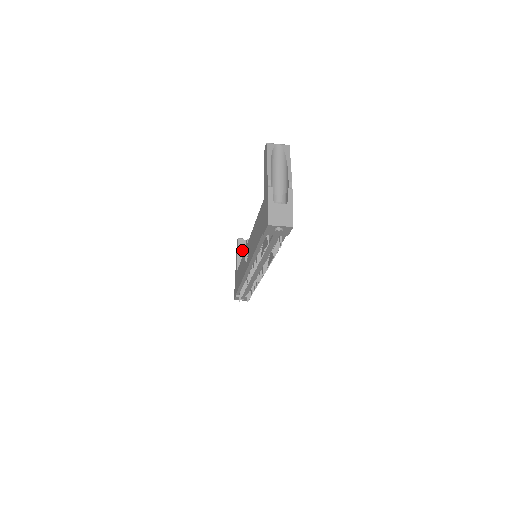
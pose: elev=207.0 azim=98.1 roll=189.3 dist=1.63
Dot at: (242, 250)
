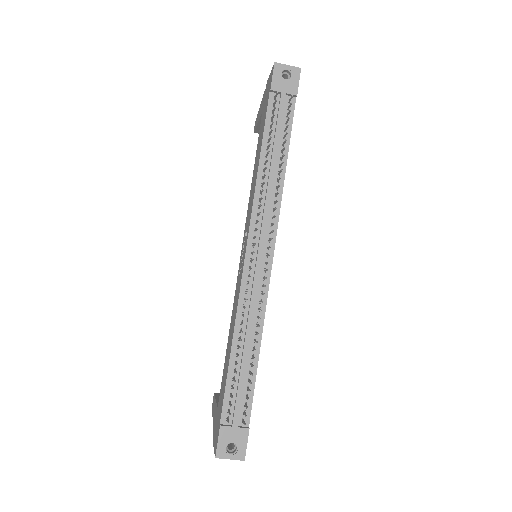
Dot at: occluded
